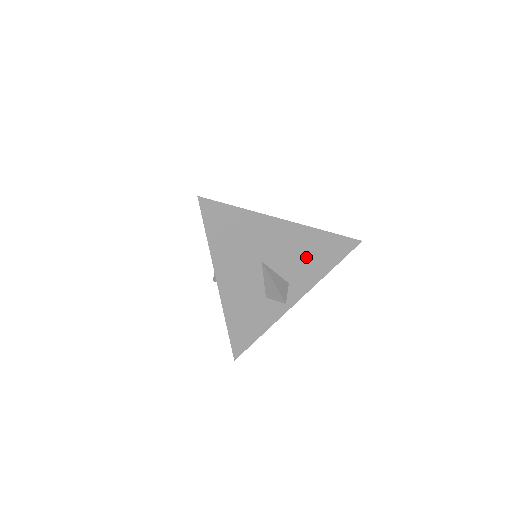
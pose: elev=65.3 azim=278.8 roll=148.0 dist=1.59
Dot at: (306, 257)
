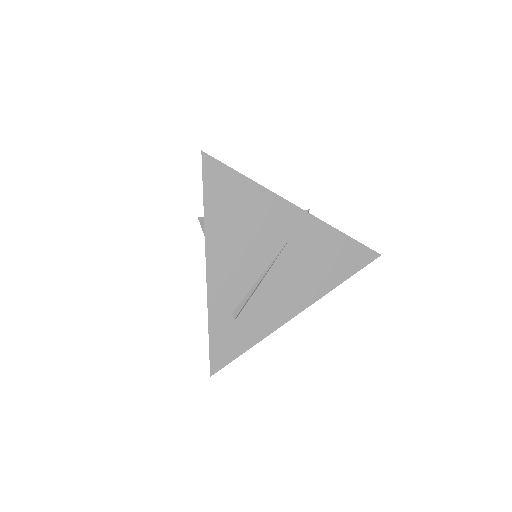
Dot at: occluded
